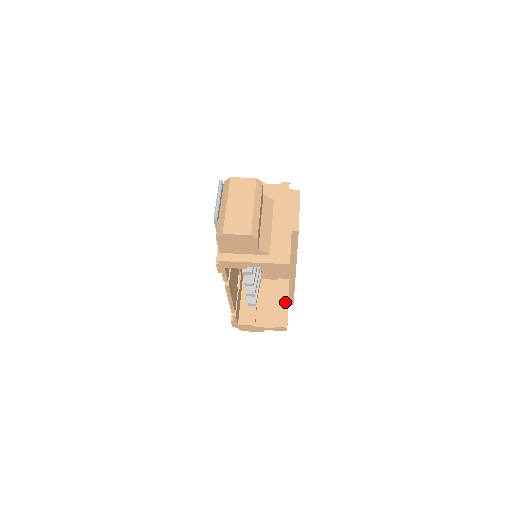
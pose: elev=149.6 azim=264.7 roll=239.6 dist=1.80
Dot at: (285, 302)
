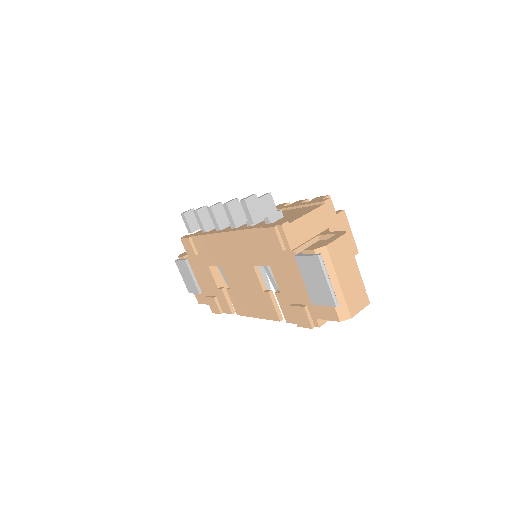
Dot at: occluded
